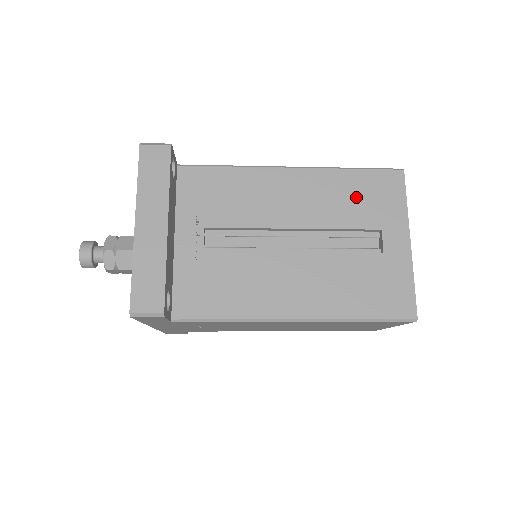
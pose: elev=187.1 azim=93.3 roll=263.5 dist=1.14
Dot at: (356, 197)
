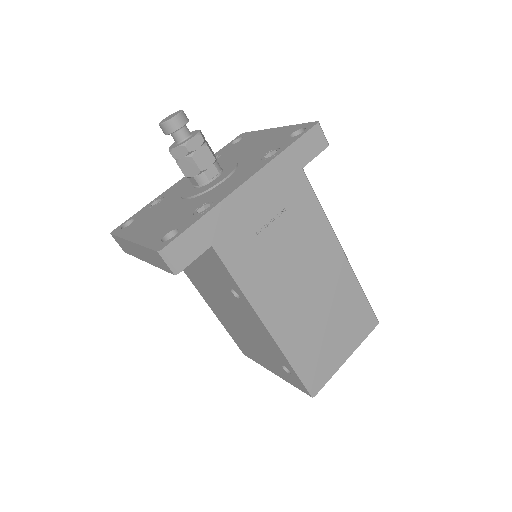
Dot at: occluded
